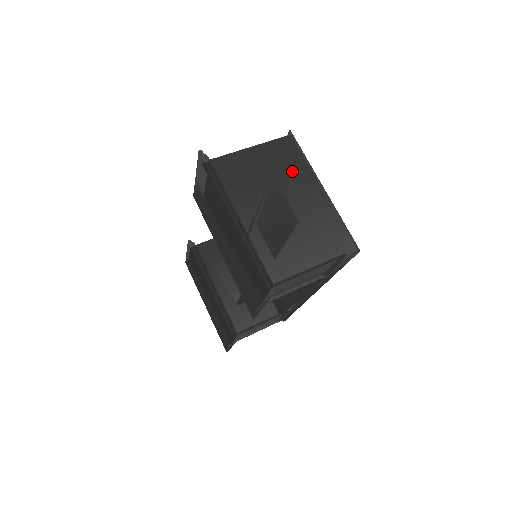
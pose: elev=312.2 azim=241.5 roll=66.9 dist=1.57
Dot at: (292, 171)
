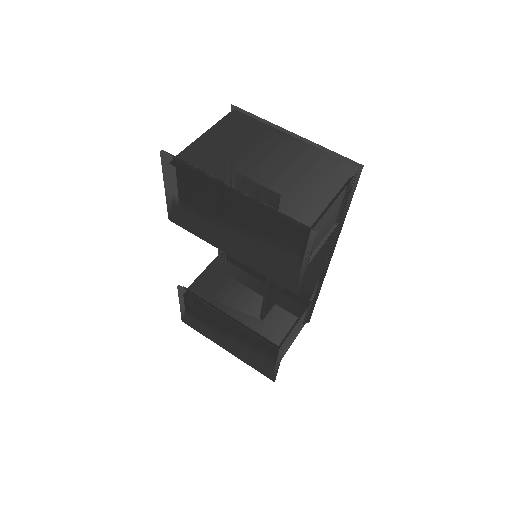
Dot at: (256, 134)
